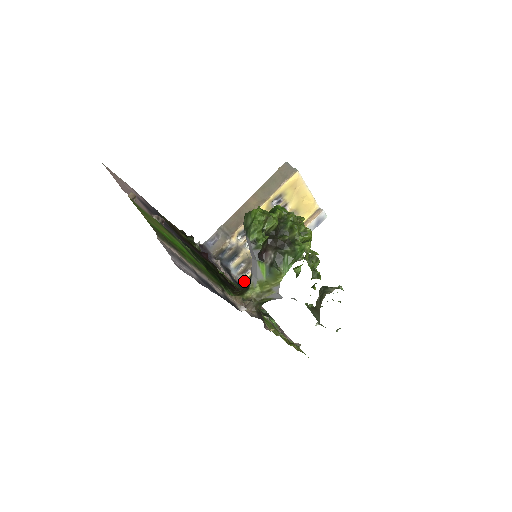
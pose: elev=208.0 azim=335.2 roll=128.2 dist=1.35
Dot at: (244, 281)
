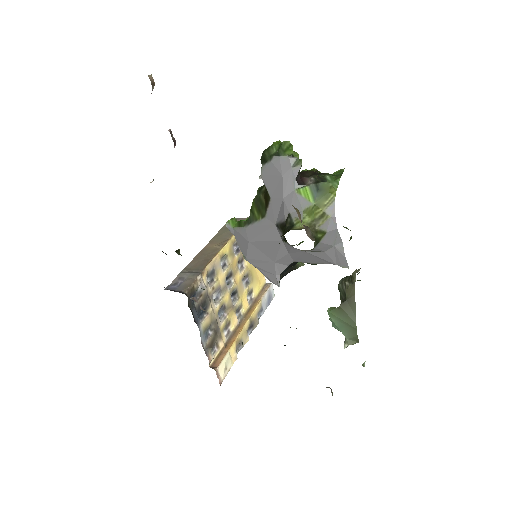
Dot at: (211, 365)
